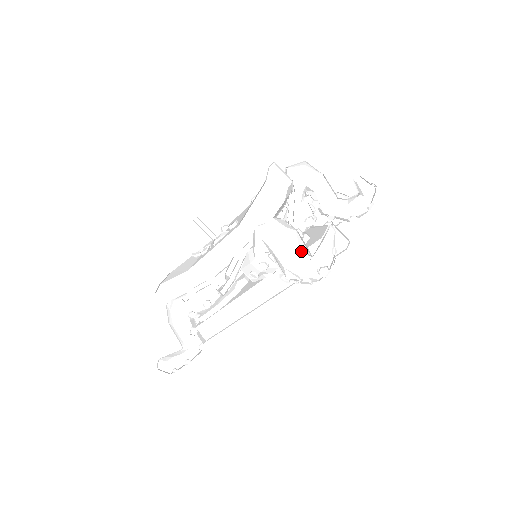
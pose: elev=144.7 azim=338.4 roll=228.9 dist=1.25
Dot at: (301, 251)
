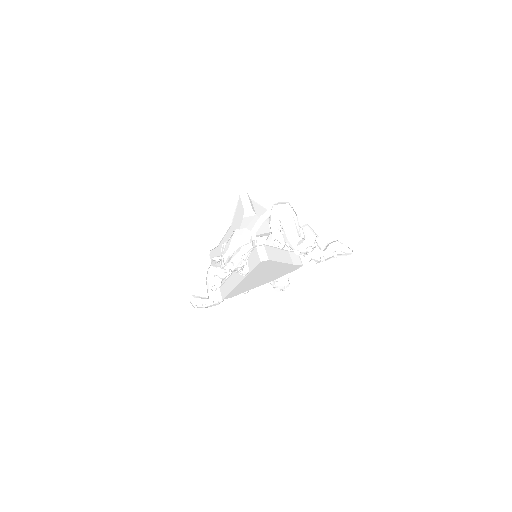
Dot at: occluded
